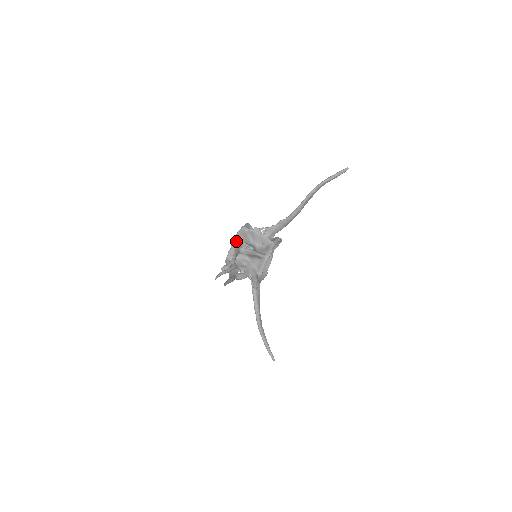
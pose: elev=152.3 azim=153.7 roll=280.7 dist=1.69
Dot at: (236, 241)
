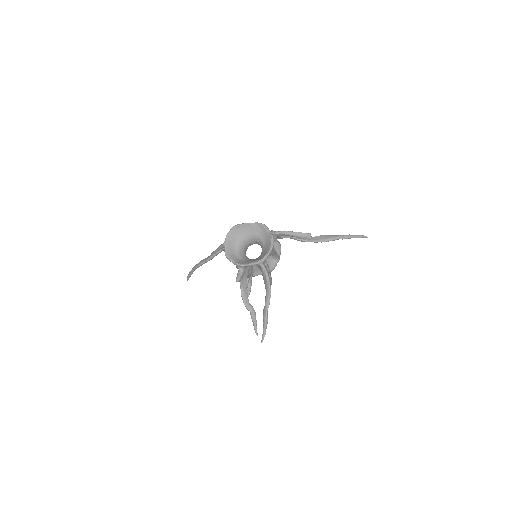
Dot at: (263, 263)
